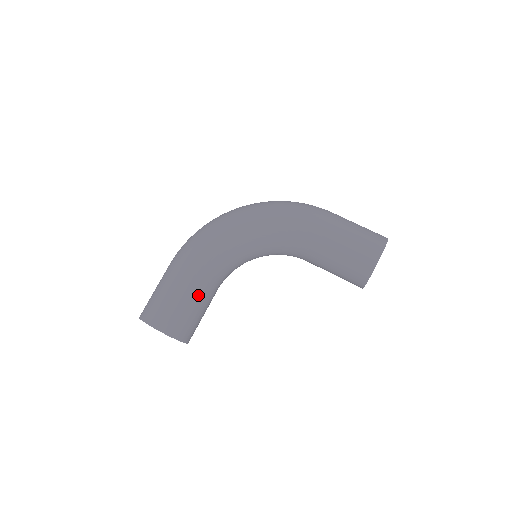
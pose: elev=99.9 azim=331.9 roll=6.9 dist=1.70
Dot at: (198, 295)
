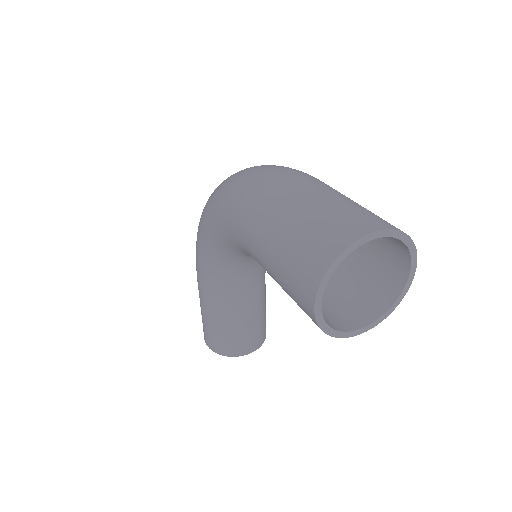
Dot at: (219, 313)
